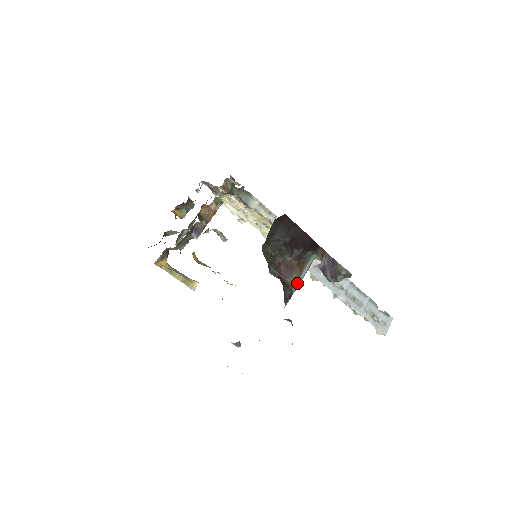
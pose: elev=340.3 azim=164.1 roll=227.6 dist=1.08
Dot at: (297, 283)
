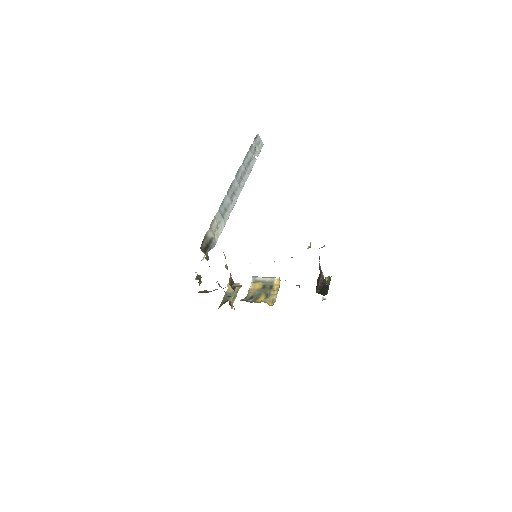
Dot at: (322, 274)
